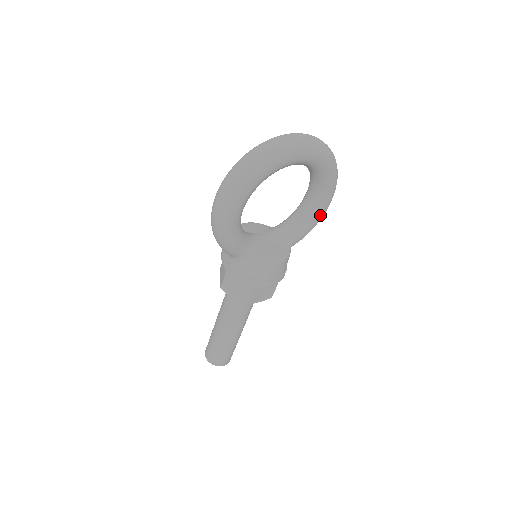
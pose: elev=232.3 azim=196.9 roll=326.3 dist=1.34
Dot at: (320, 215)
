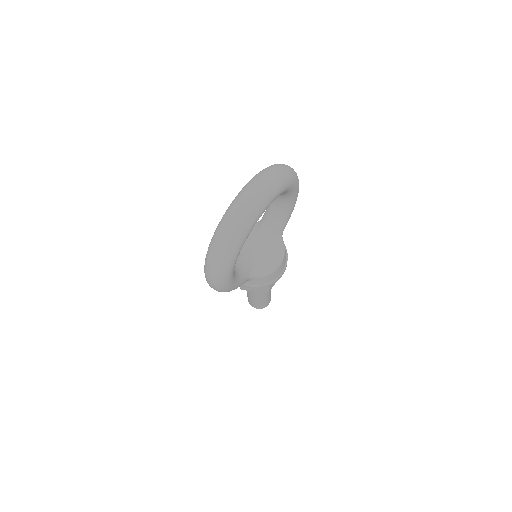
Dot at: (294, 202)
